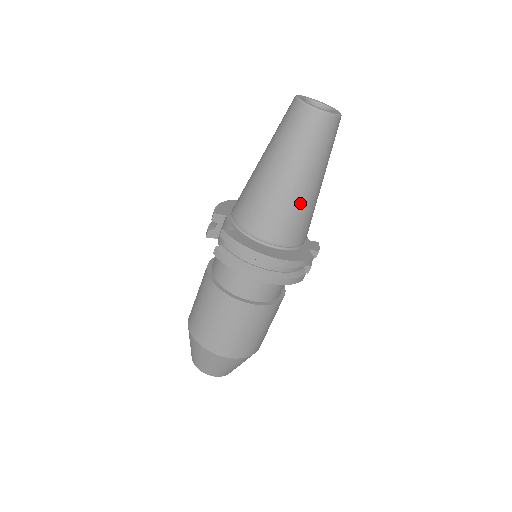
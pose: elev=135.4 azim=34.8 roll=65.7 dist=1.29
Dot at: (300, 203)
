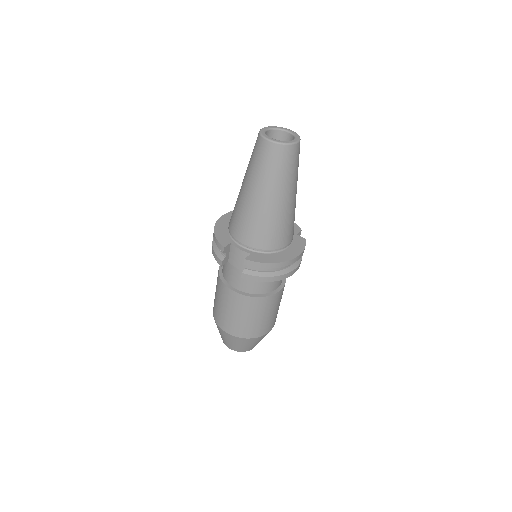
Dot at: (292, 212)
